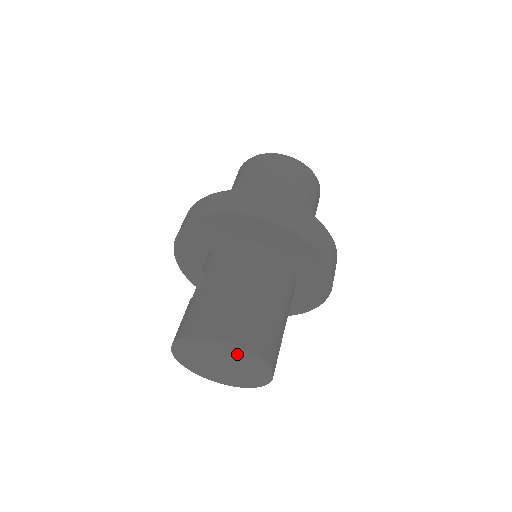
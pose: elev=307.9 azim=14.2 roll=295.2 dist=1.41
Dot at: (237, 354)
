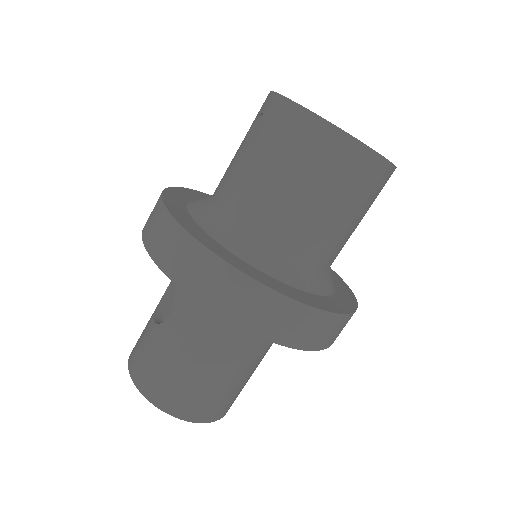
Dot at: occluded
